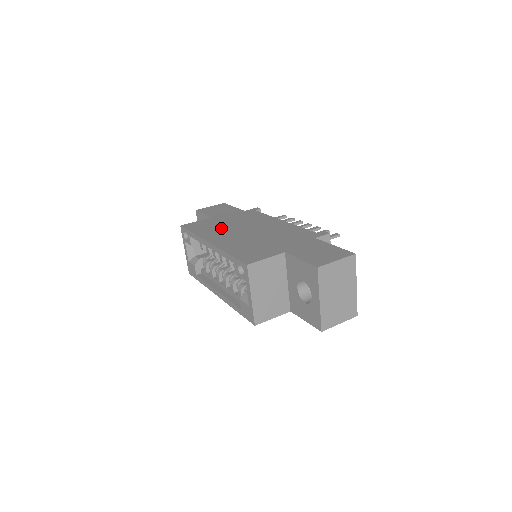
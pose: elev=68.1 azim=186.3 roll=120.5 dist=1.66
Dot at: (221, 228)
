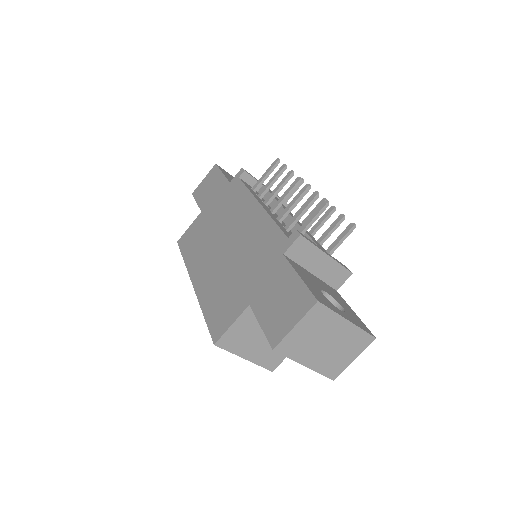
Dot at: (205, 242)
